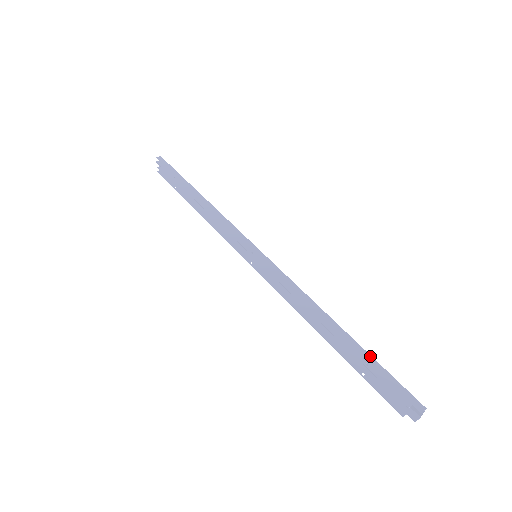
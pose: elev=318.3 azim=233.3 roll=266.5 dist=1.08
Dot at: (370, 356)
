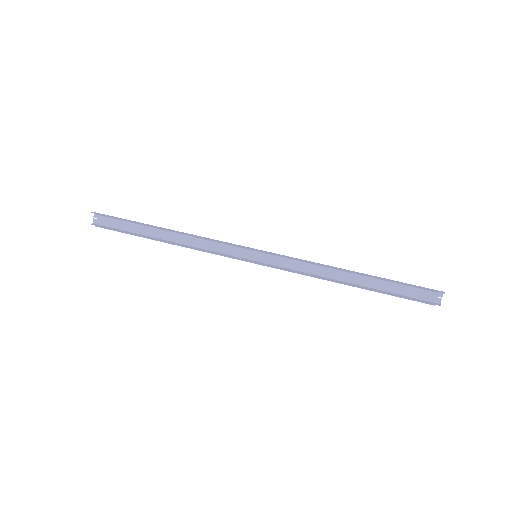
Dot at: (391, 280)
